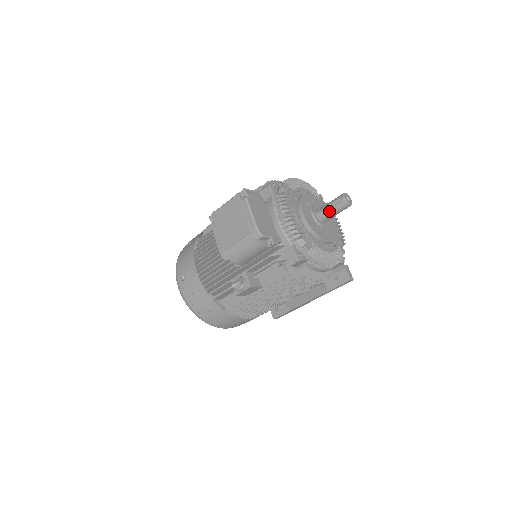
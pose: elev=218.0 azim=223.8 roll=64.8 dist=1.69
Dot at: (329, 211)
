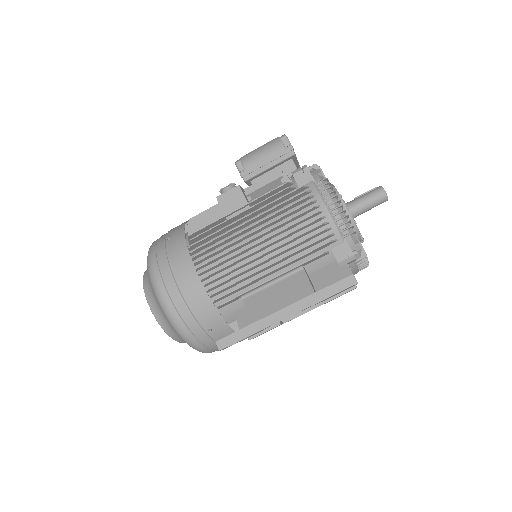
Dot at: (360, 197)
